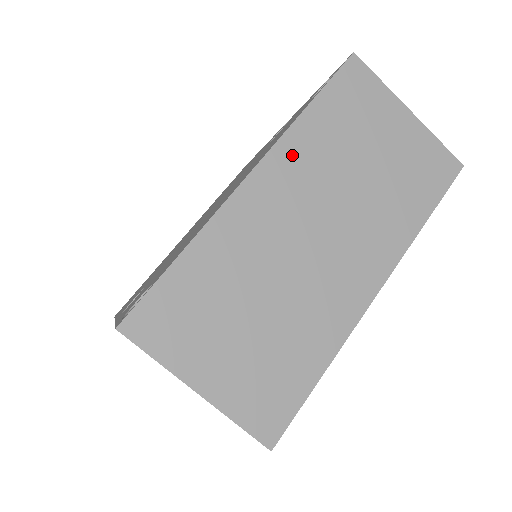
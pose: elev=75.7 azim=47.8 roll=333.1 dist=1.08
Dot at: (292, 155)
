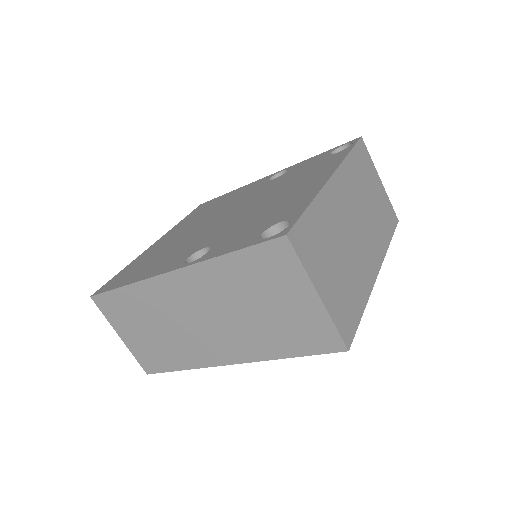
Dot at: (346, 175)
